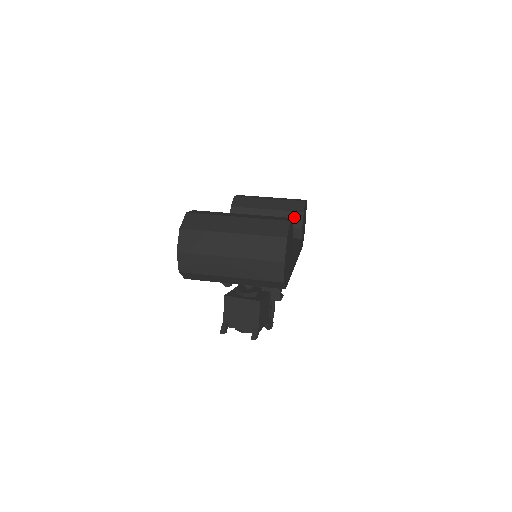
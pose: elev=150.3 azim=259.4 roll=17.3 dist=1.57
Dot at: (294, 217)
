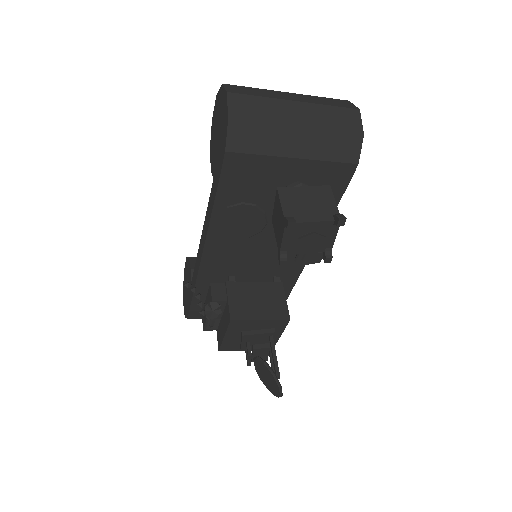
Dot at: occluded
